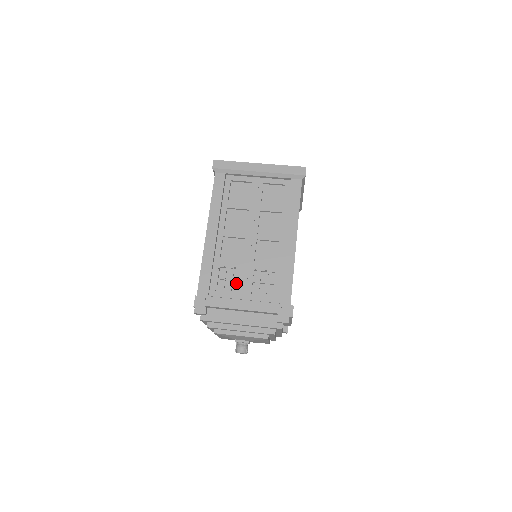
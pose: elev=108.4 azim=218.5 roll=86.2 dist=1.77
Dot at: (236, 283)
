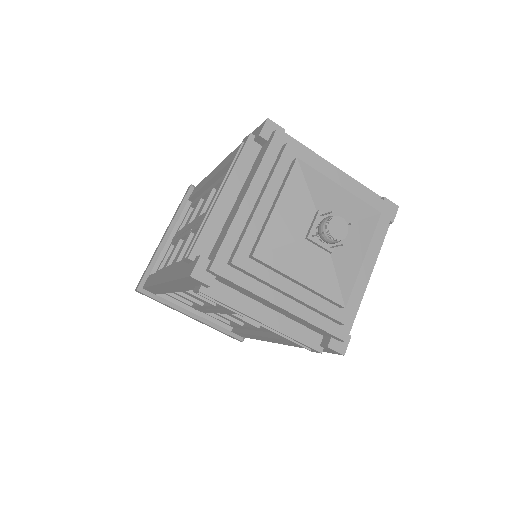
Dot at: occluded
